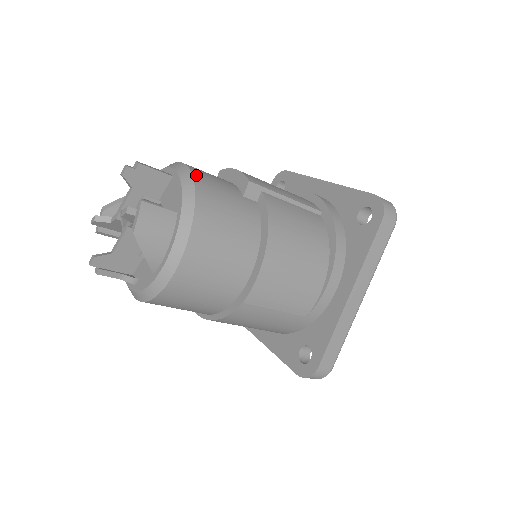
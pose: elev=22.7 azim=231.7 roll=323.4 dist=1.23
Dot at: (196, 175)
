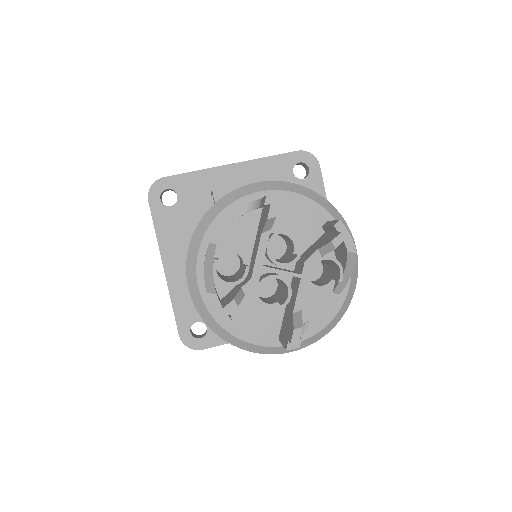
Dot at: (291, 183)
